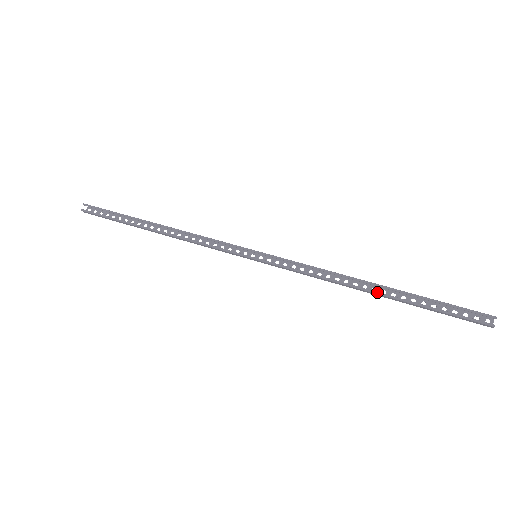
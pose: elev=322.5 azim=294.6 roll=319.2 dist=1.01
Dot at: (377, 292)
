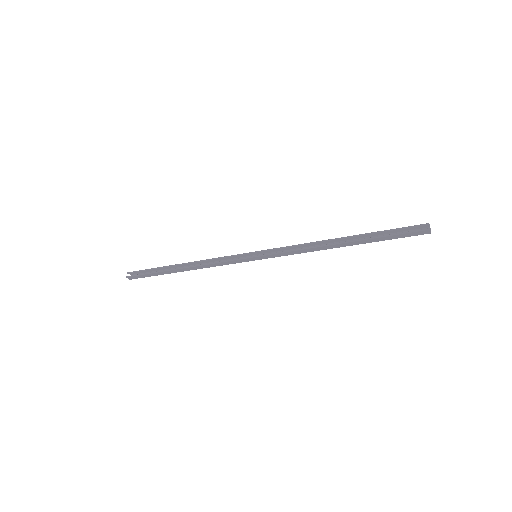
Dot at: (344, 242)
